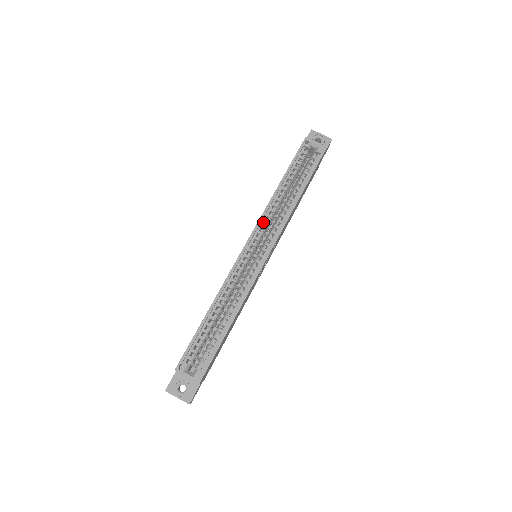
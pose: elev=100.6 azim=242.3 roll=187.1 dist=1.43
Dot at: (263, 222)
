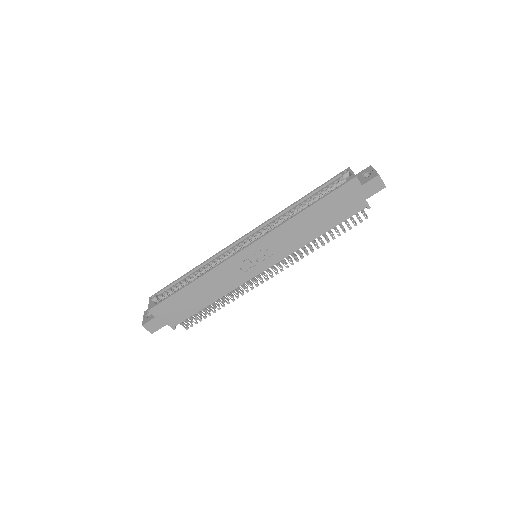
Dot at: (266, 226)
